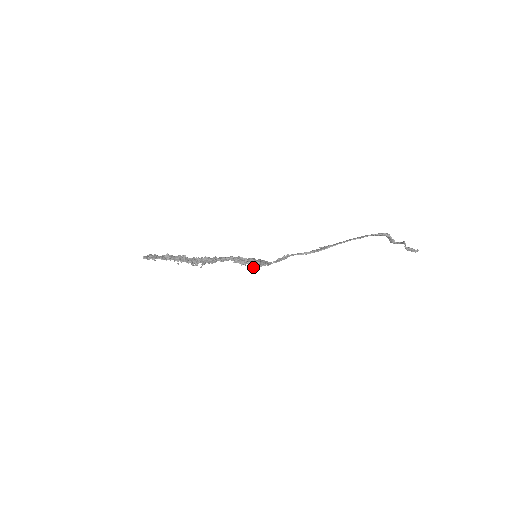
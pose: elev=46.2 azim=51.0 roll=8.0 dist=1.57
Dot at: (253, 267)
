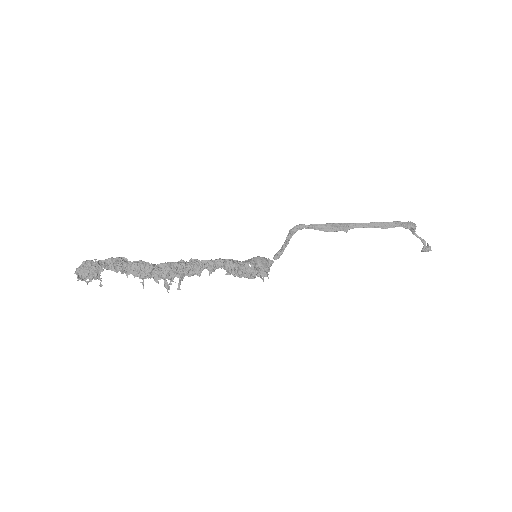
Dot at: occluded
